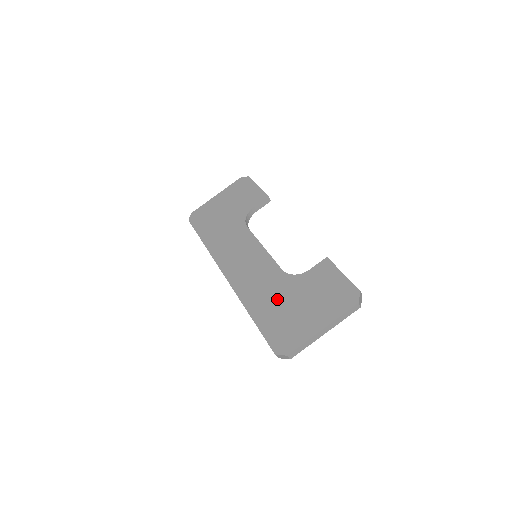
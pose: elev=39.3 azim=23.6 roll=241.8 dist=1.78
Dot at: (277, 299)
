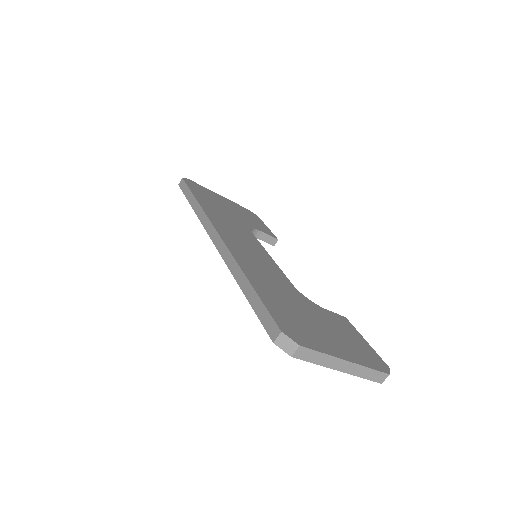
Dot at: (287, 296)
